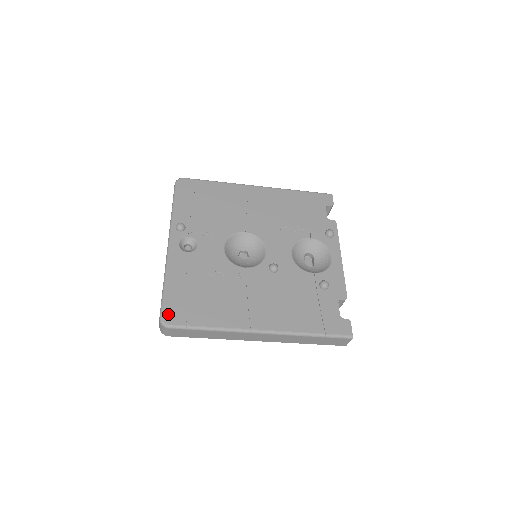
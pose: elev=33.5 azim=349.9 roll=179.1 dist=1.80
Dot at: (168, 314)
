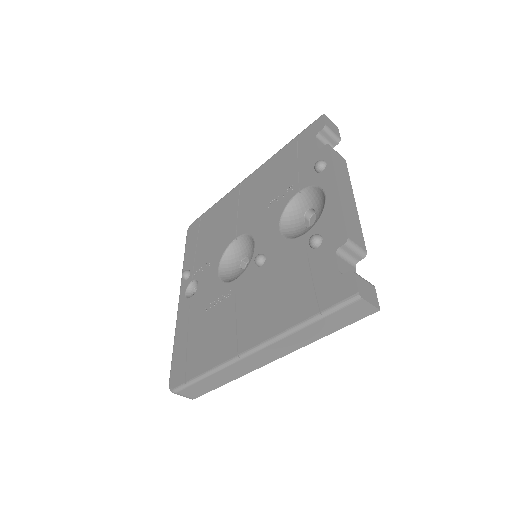
Dot at: (173, 377)
